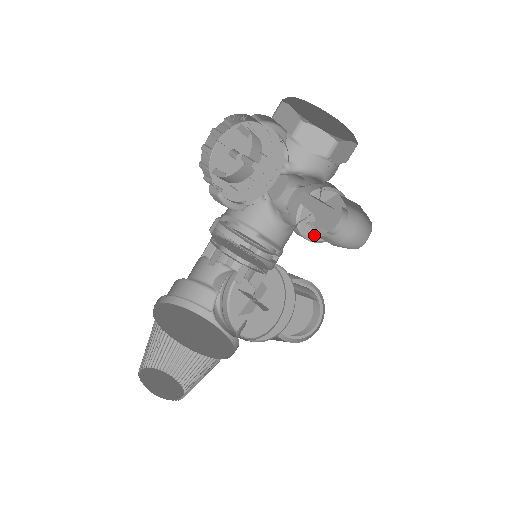
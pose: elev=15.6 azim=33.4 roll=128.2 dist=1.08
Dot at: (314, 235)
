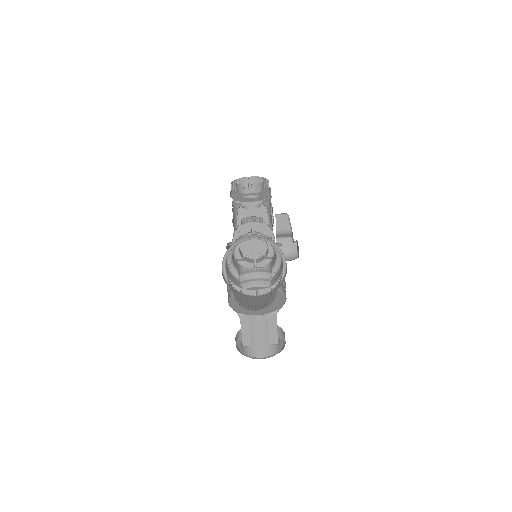
Dot at: occluded
